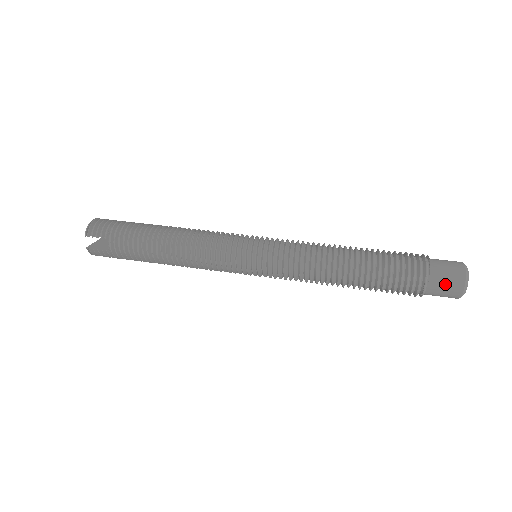
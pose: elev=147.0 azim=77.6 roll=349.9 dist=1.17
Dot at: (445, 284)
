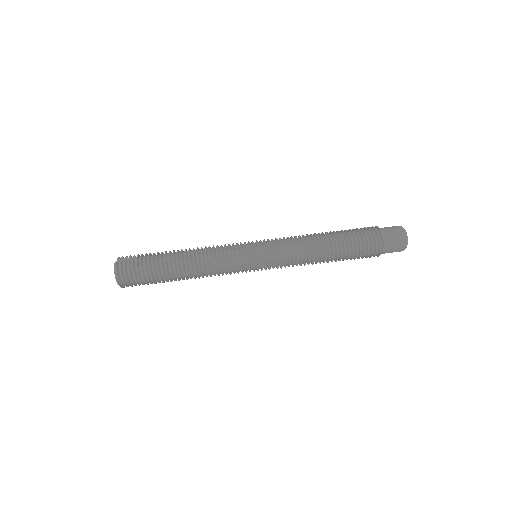
Dot at: occluded
